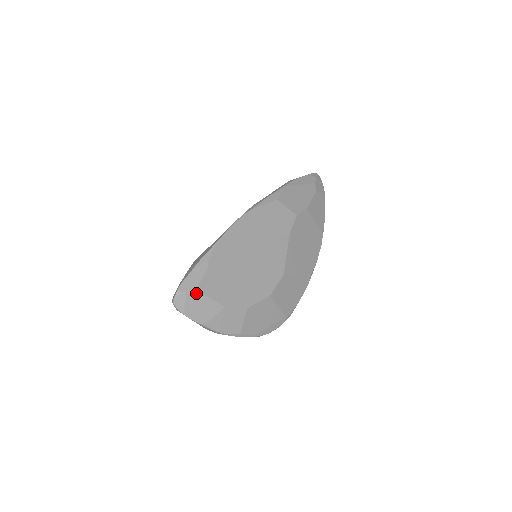
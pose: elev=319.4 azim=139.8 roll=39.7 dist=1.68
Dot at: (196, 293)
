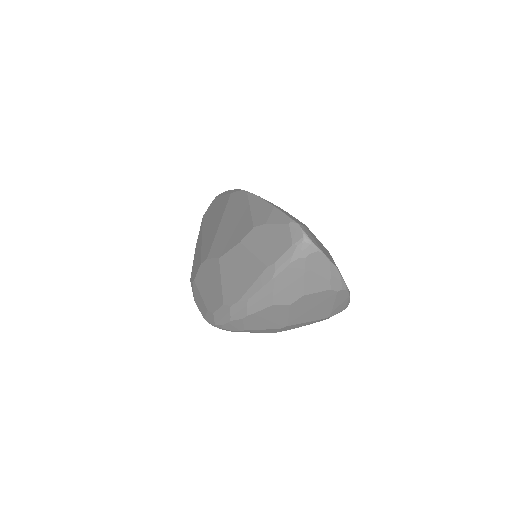
Dot at: (309, 230)
